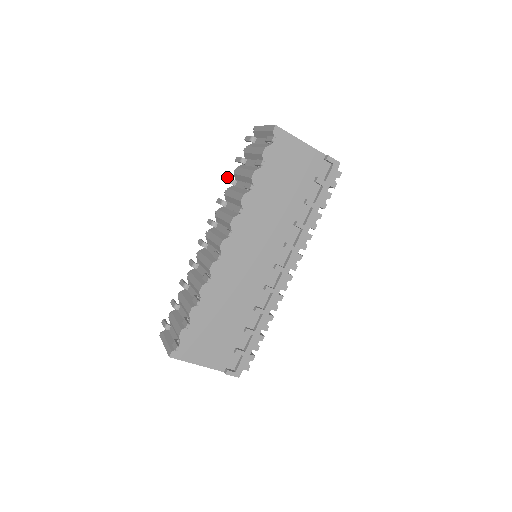
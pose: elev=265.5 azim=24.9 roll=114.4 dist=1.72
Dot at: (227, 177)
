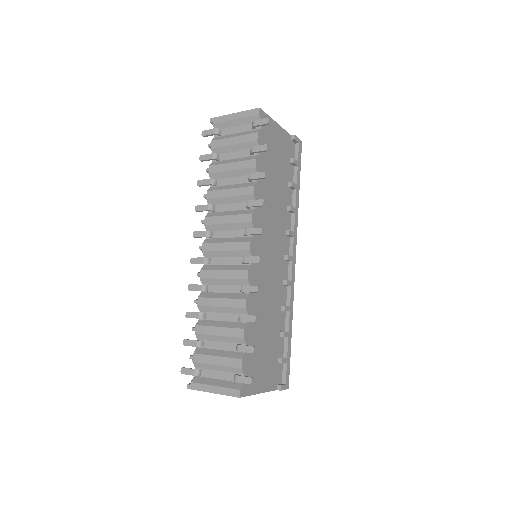
Dot at: (198, 180)
